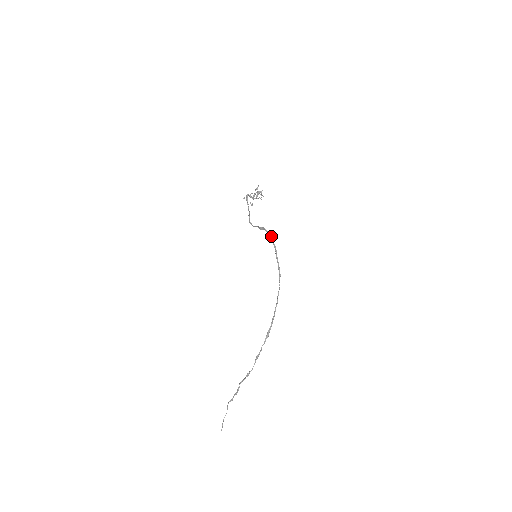
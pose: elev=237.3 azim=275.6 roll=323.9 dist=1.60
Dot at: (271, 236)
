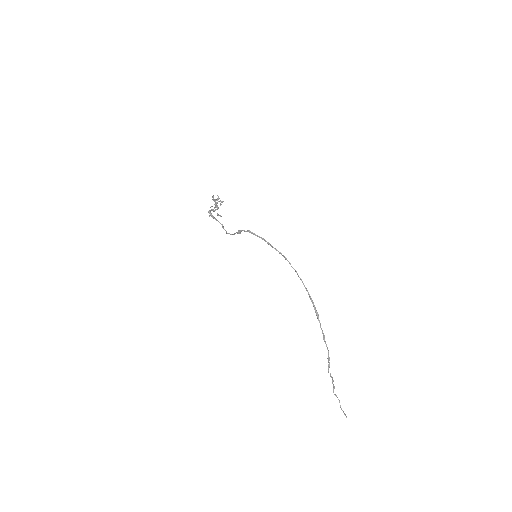
Dot at: (252, 232)
